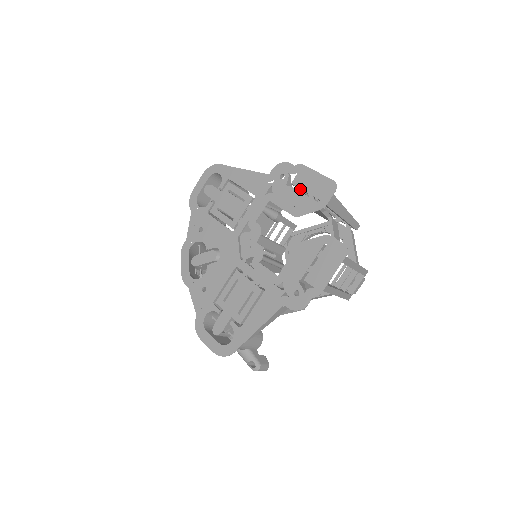
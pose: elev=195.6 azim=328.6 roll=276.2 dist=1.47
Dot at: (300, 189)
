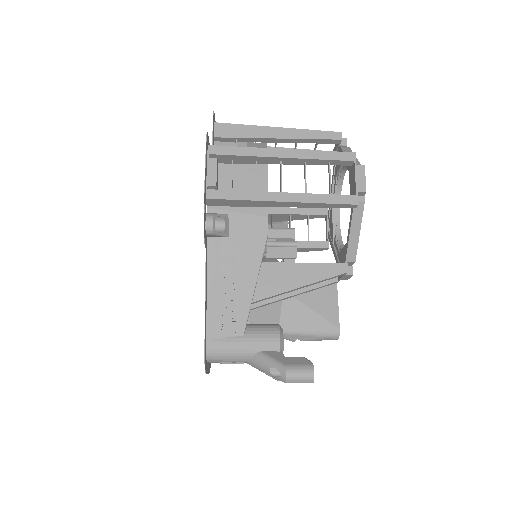
Dot at: occluded
